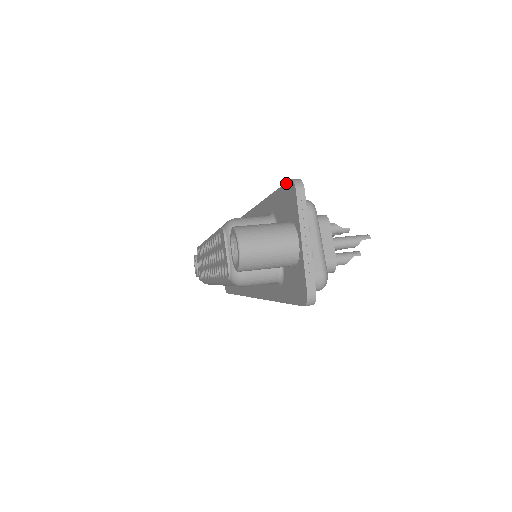
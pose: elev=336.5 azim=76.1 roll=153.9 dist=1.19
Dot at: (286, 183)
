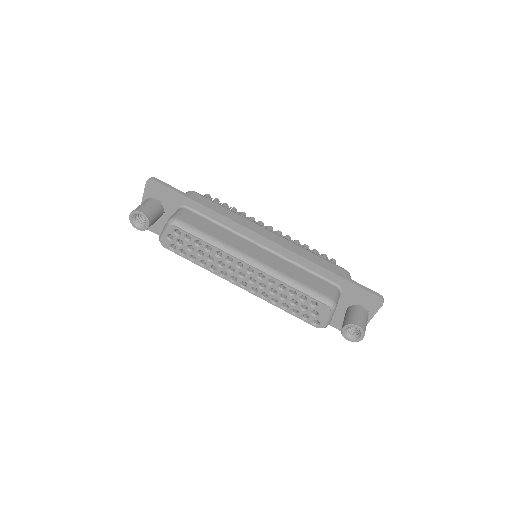
Dot at: (374, 294)
